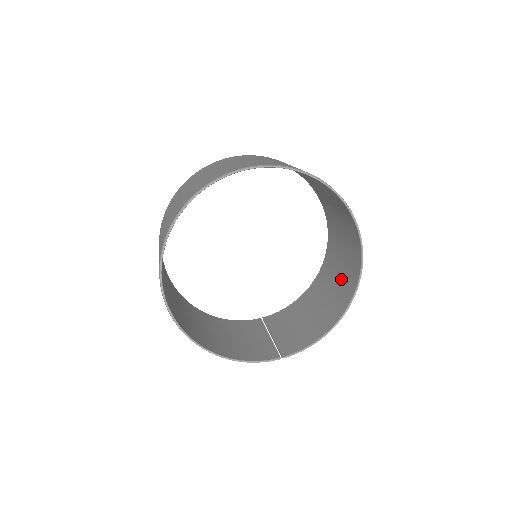
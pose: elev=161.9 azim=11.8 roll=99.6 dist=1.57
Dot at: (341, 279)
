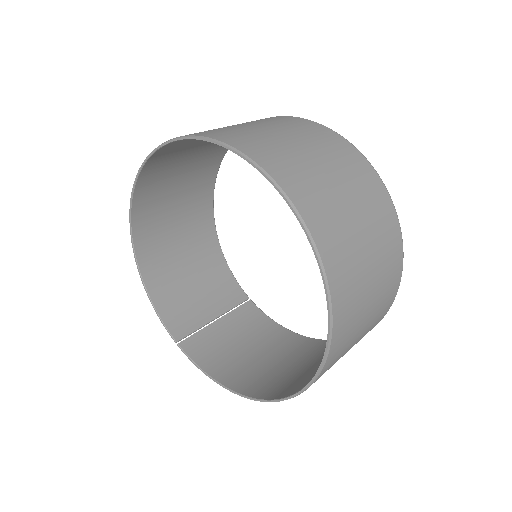
Dot at: (295, 374)
